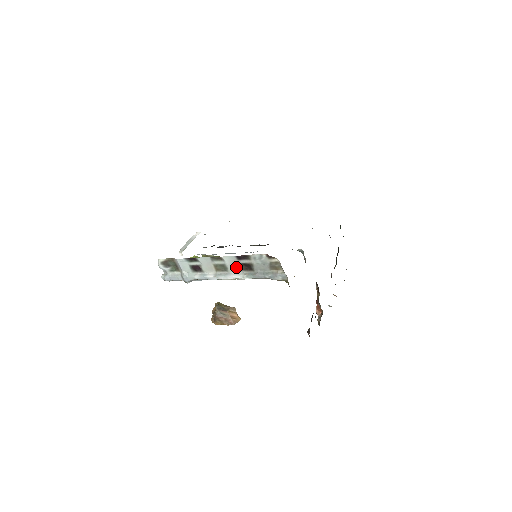
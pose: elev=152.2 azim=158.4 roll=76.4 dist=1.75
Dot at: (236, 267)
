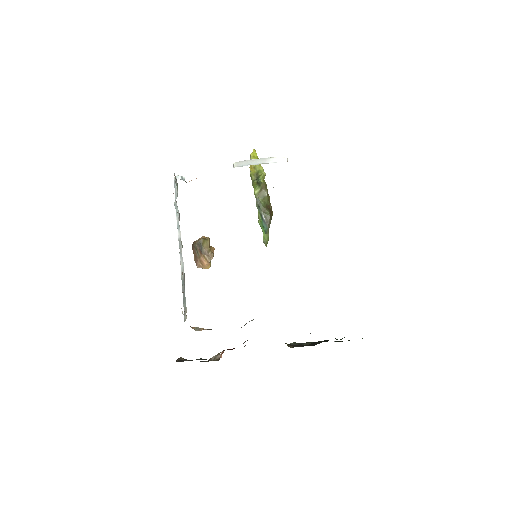
Dot at: occluded
